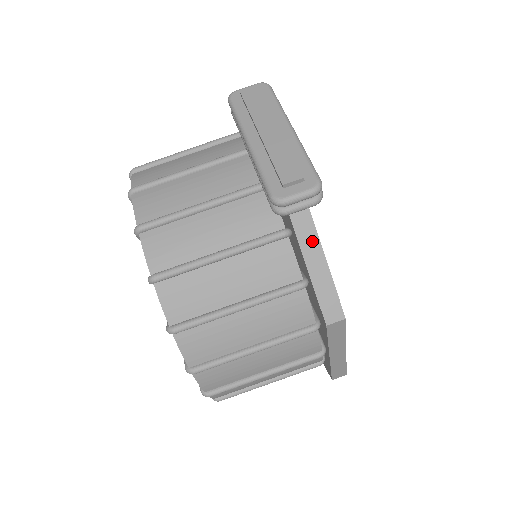
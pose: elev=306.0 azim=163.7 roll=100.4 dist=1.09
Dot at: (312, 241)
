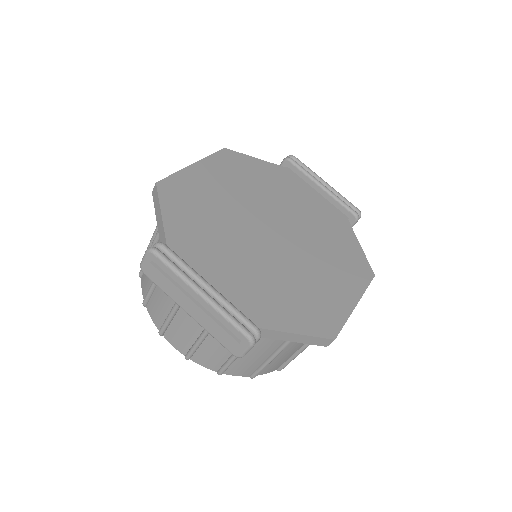
Dot at: (278, 334)
